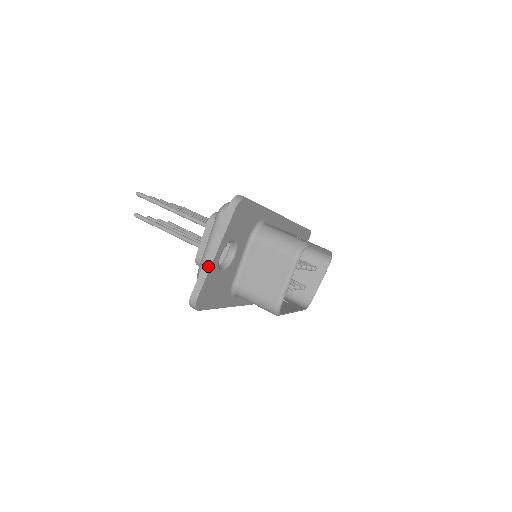
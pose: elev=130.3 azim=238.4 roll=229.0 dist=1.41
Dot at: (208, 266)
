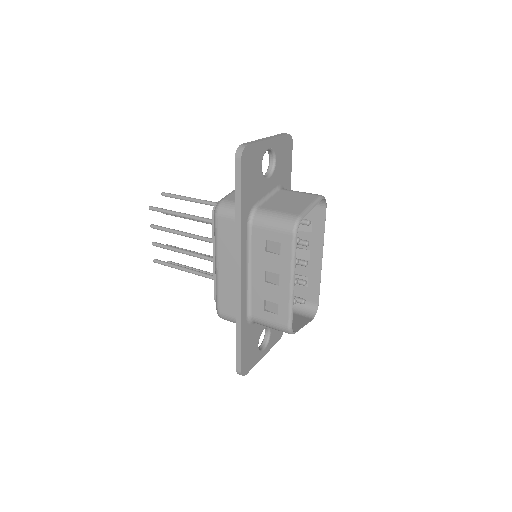
Dot at: (261, 140)
